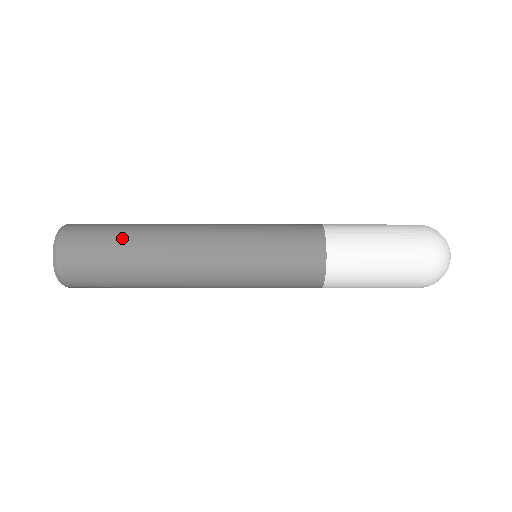
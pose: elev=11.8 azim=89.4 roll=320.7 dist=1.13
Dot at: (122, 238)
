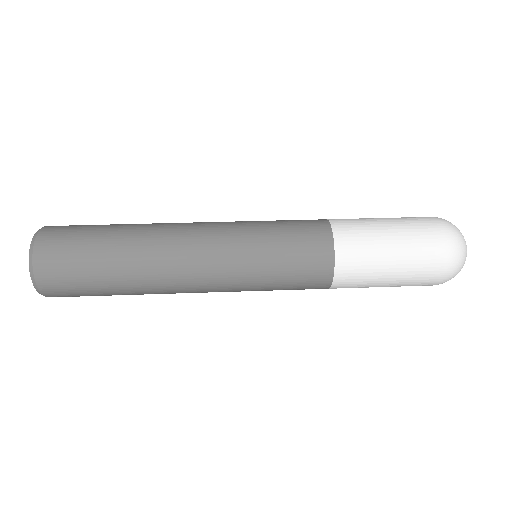
Dot at: (108, 277)
